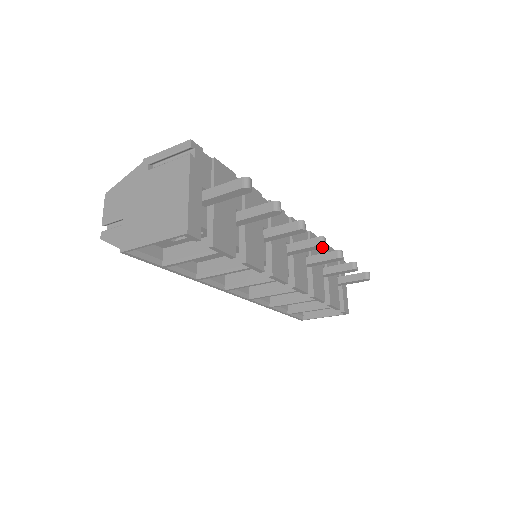
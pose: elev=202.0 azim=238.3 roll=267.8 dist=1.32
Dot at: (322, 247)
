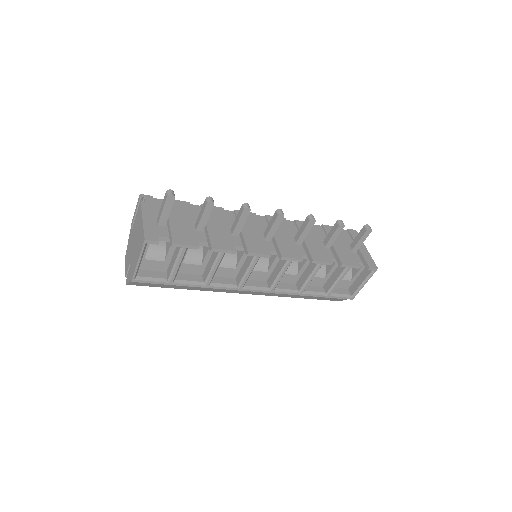
Dot at: (282, 217)
